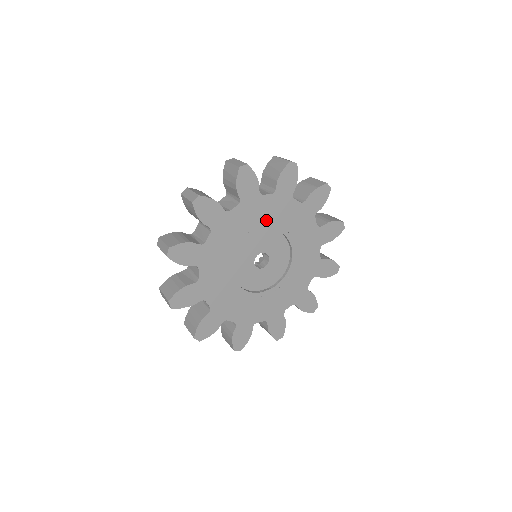
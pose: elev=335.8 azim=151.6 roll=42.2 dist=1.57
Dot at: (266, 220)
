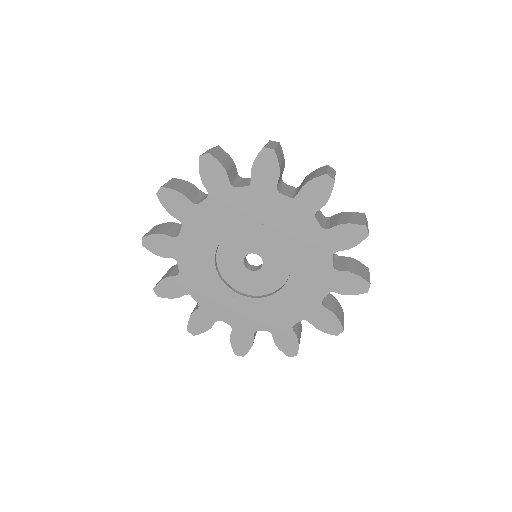
Dot at: (294, 239)
